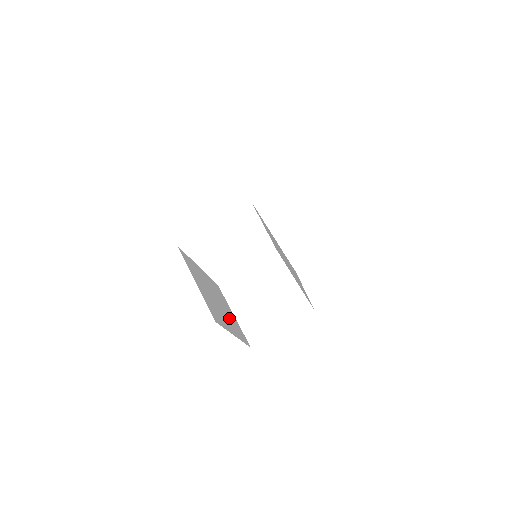
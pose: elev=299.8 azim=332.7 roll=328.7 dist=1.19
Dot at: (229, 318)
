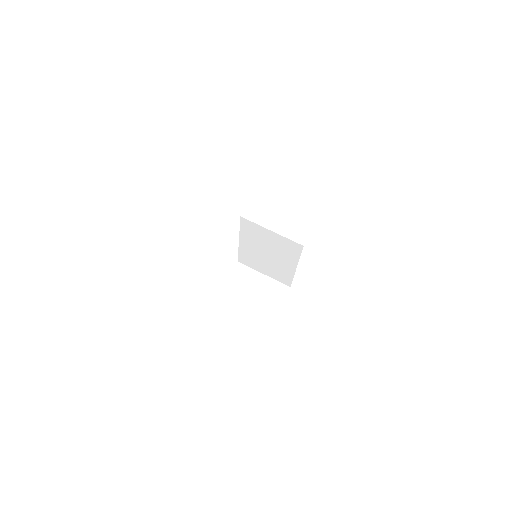
Dot at: occluded
